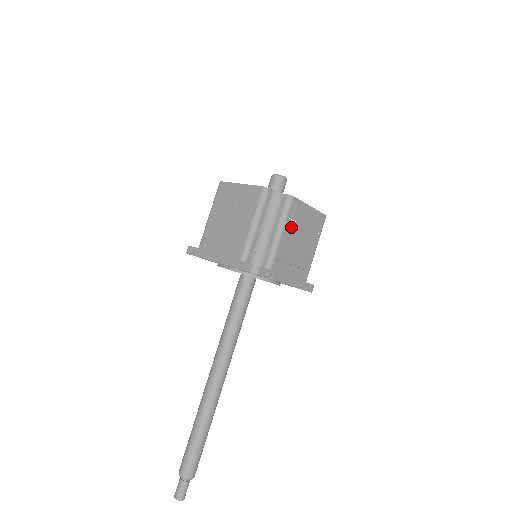
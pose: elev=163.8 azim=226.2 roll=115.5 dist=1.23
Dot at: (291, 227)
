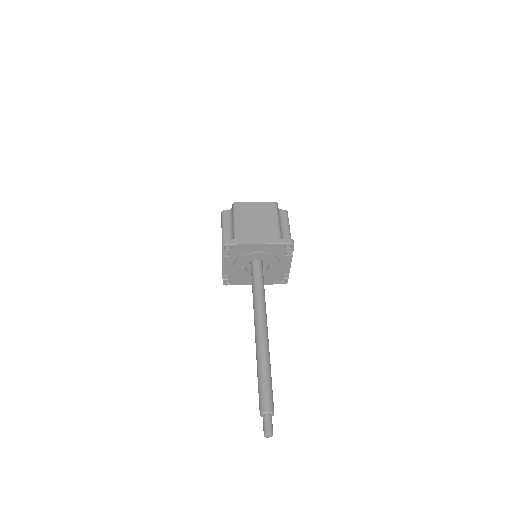
Dot at: occluded
